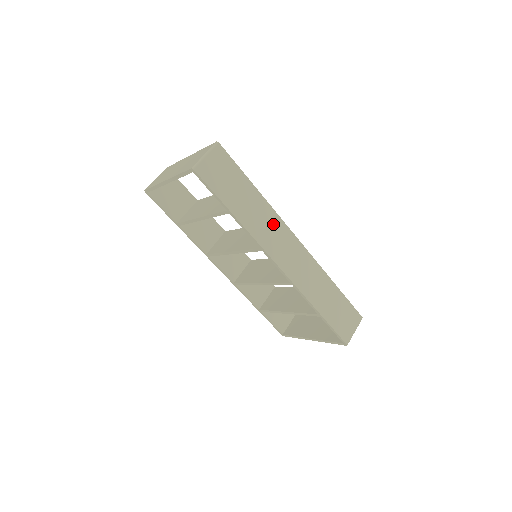
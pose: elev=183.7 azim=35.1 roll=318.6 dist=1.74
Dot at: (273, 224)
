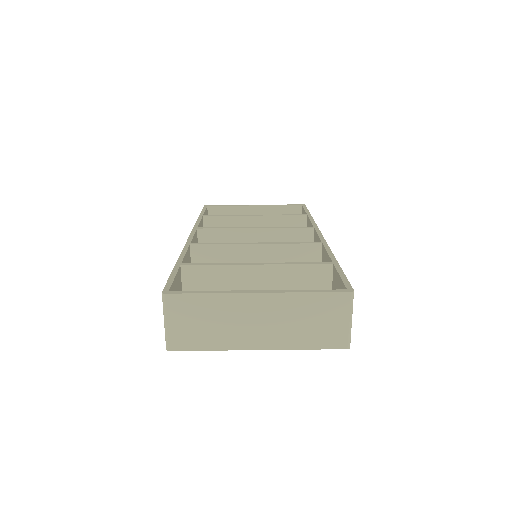
Dot at: occluded
